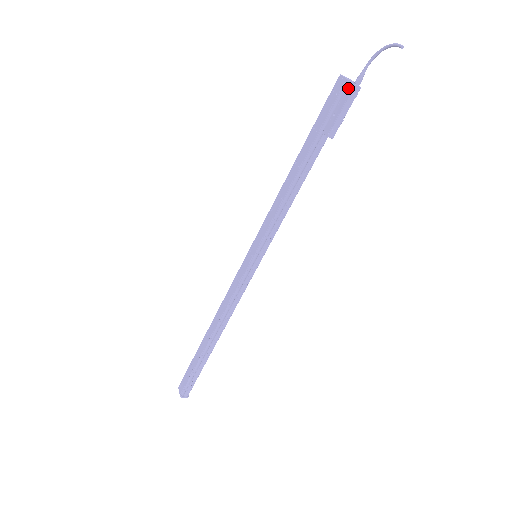
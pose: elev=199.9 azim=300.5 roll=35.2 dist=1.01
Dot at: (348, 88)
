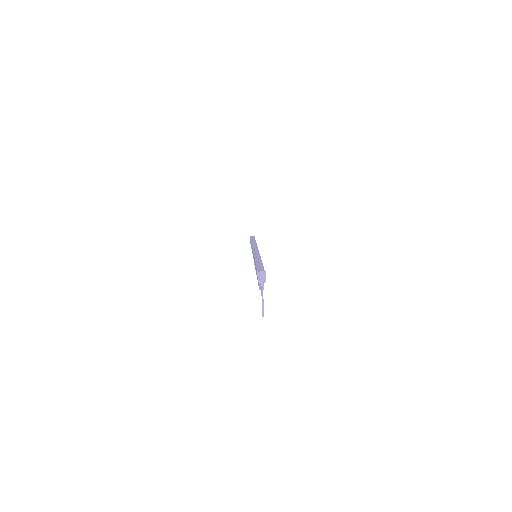
Dot at: (259, 284)
